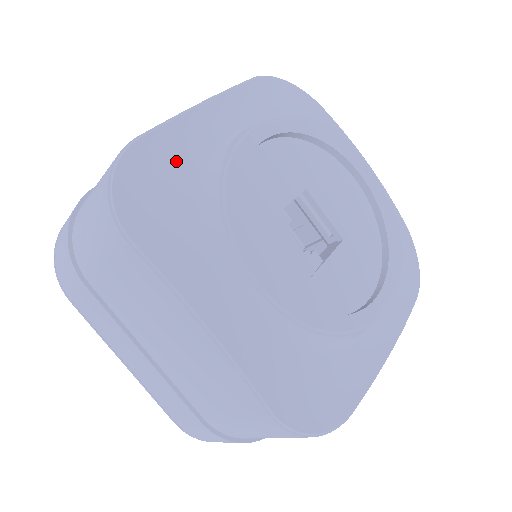
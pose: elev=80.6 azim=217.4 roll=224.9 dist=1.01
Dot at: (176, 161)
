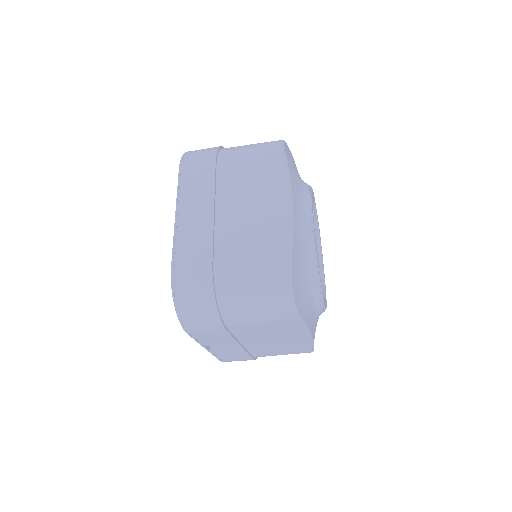
Dot at: occluded
